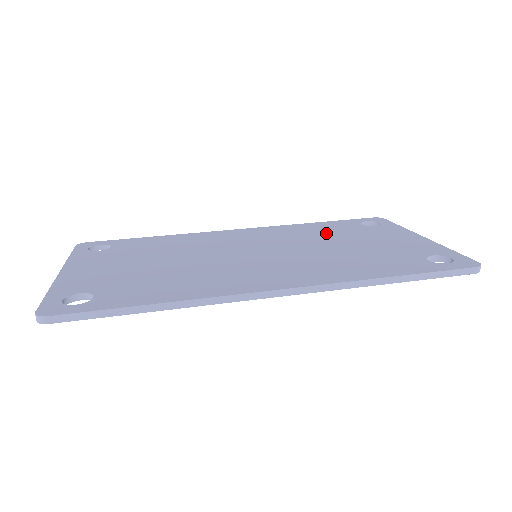
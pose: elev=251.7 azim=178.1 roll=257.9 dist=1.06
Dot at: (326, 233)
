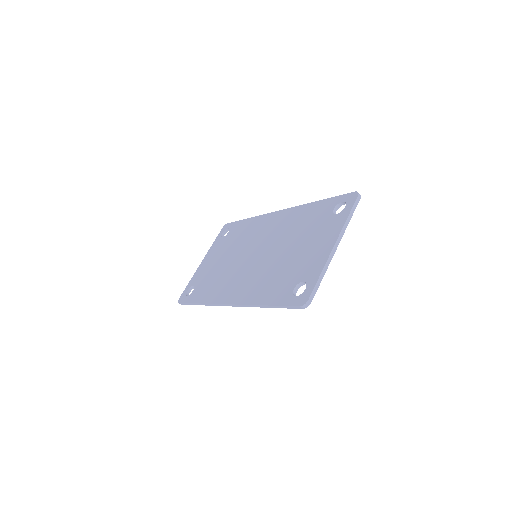
Dot at: (302, 227)
